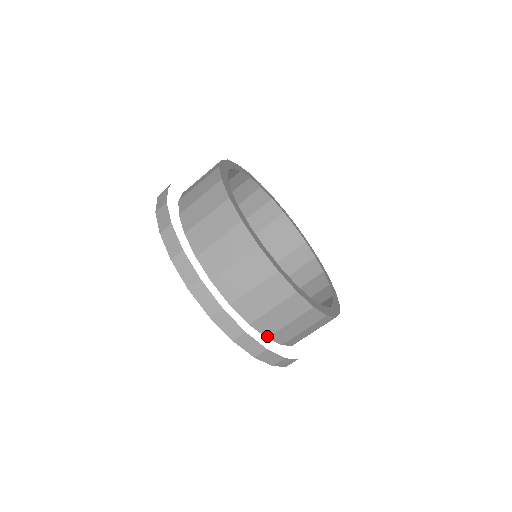
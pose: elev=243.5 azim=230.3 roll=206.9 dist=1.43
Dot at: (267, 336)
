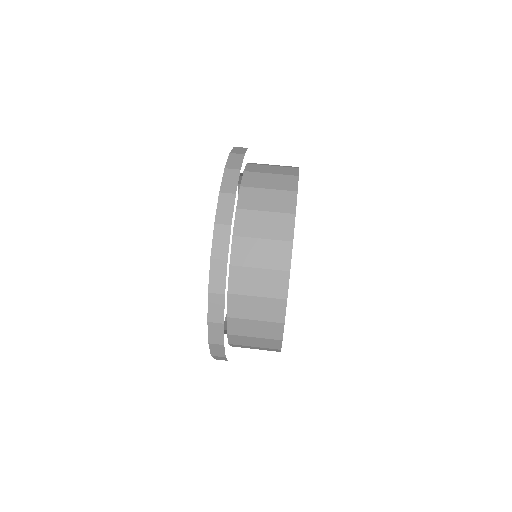
Dot at: (249, 164)
